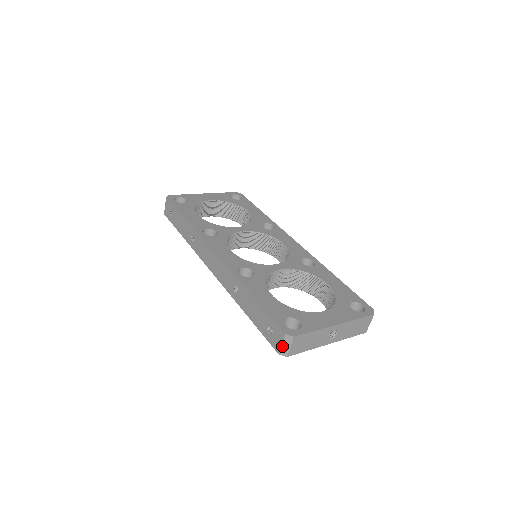
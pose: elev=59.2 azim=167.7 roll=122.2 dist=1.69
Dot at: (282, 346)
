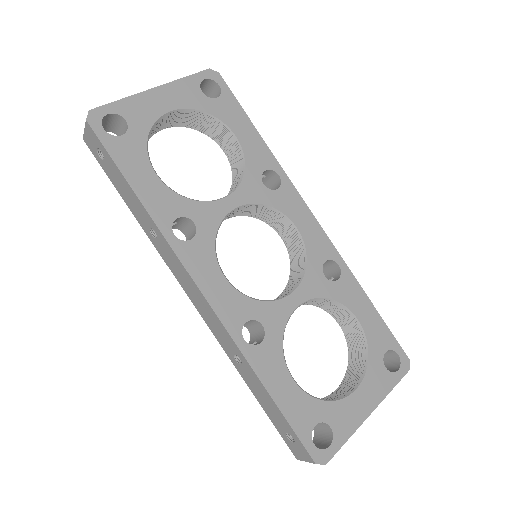
Dot at: (305, 461)
